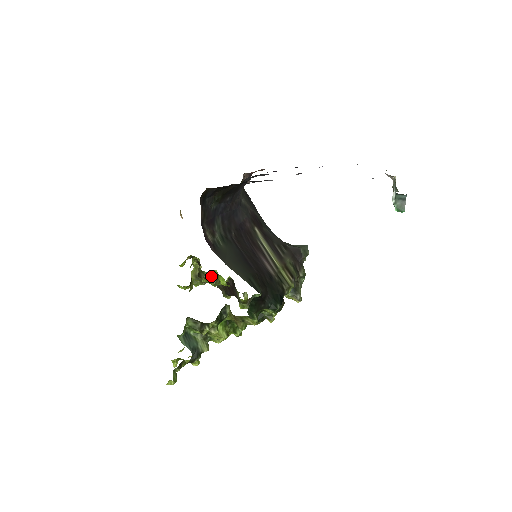
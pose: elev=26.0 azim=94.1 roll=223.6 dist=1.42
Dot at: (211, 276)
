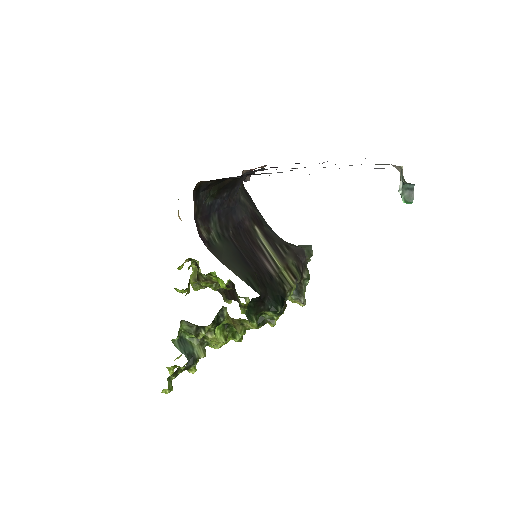
Dot at: (210, 279)
